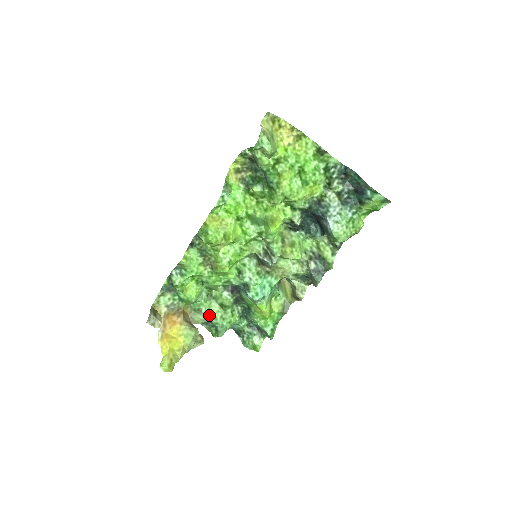
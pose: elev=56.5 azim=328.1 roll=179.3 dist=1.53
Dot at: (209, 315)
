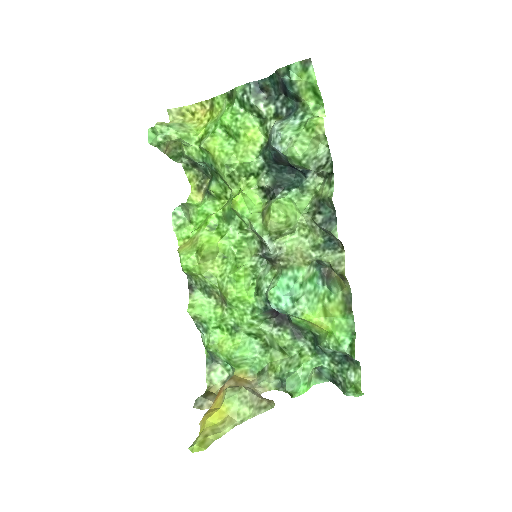
Dot at: (272, 370)
